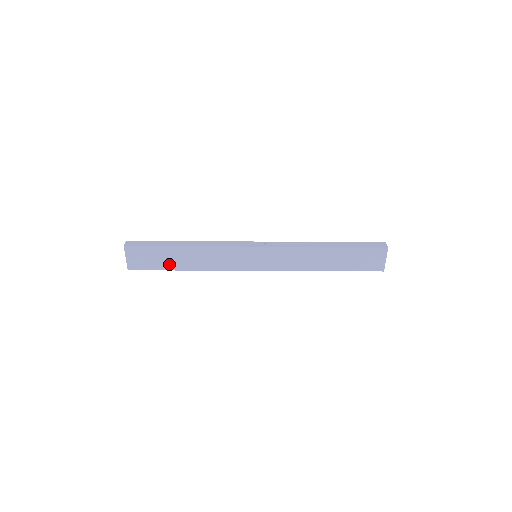
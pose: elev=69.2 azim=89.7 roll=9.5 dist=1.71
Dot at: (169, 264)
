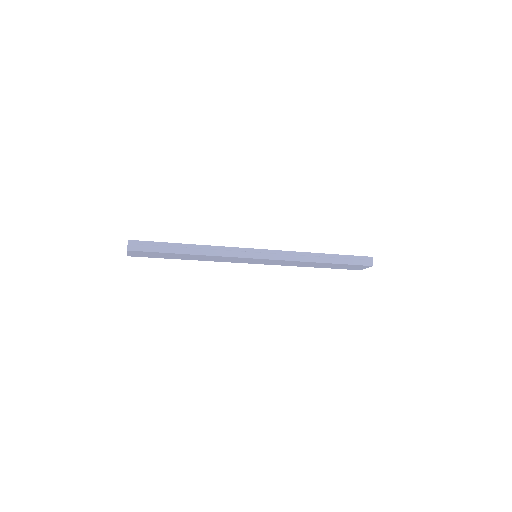
Dot at: (171, 257)
